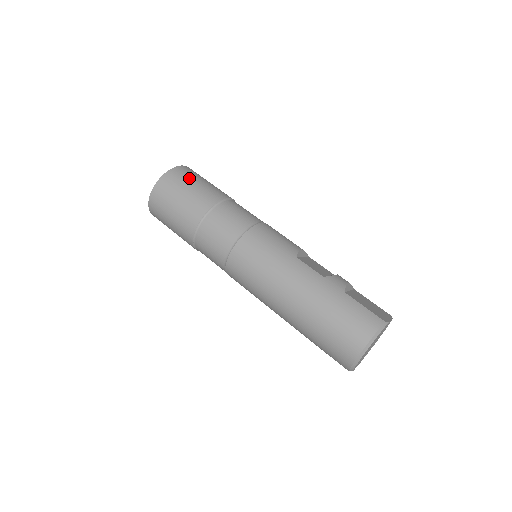
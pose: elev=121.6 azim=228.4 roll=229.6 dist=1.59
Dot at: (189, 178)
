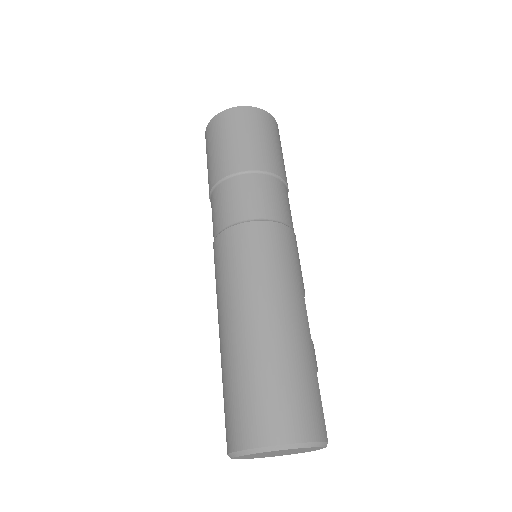
Dot at: occluded
